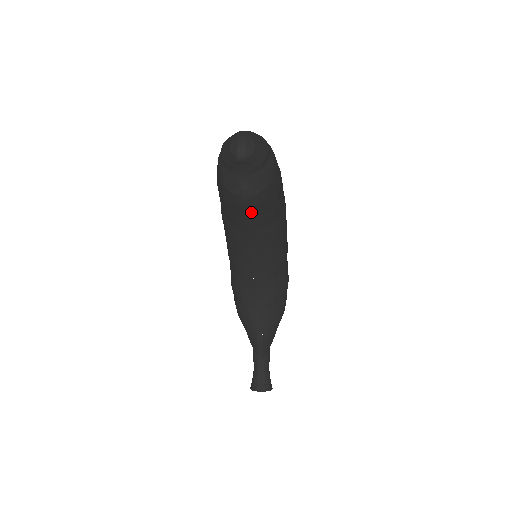
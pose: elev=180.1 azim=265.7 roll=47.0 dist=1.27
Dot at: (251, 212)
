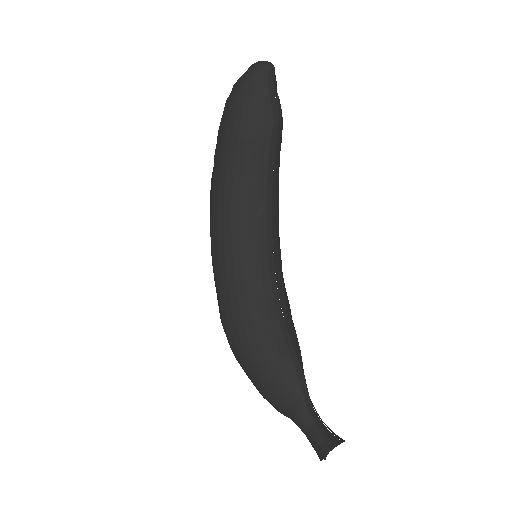
Dot at: (276, 139)
